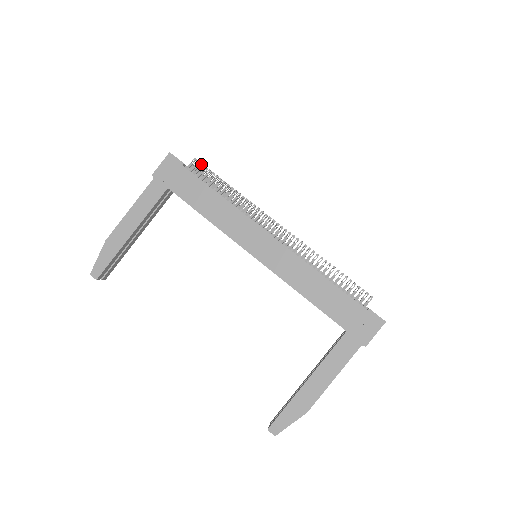
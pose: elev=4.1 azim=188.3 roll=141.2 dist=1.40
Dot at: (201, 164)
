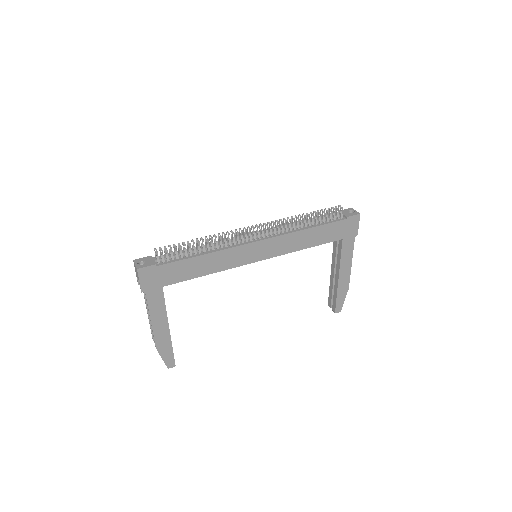
Dot at: (165, 250)
